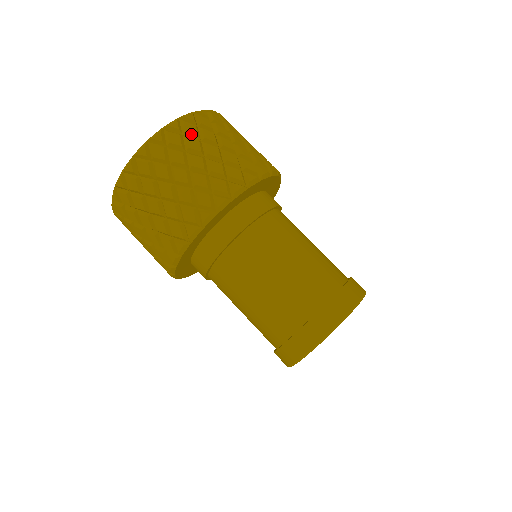
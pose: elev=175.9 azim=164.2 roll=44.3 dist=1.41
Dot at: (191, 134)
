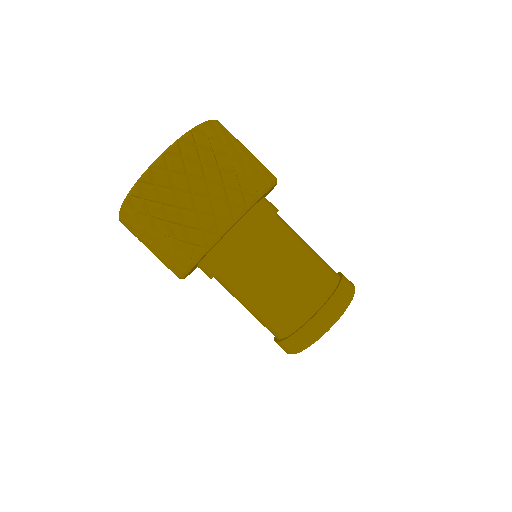
Dot at: (230, 133)
